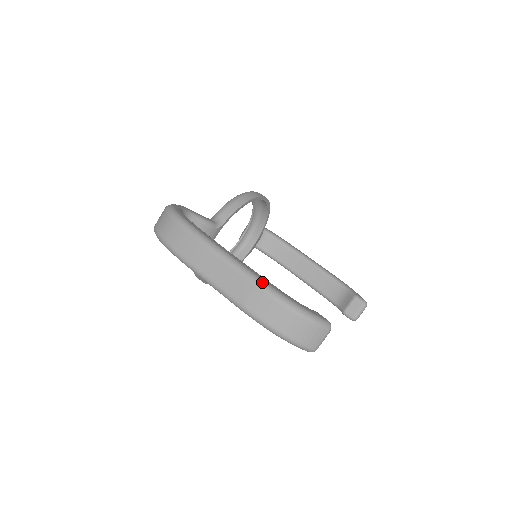
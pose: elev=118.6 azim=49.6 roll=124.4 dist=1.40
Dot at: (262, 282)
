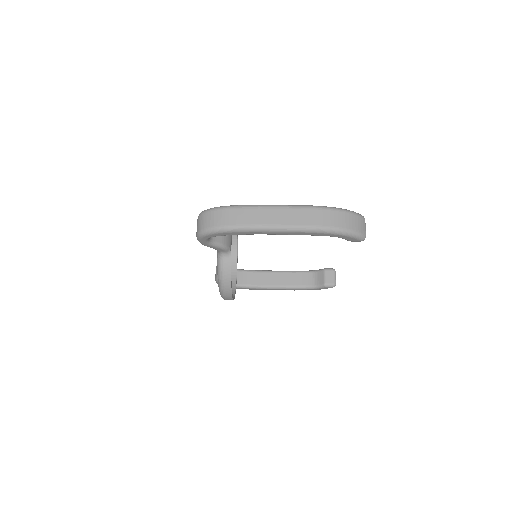
Dot at: (311, 205)
